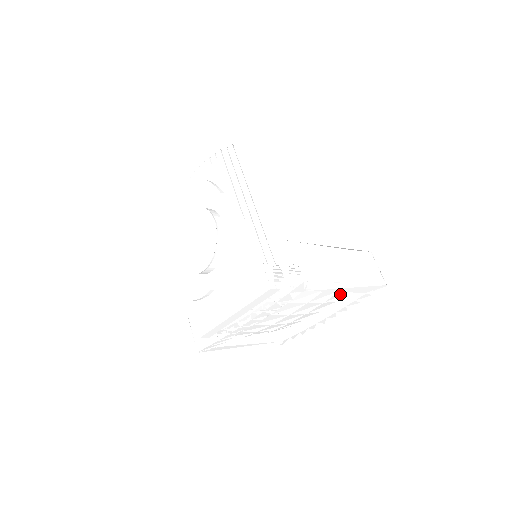
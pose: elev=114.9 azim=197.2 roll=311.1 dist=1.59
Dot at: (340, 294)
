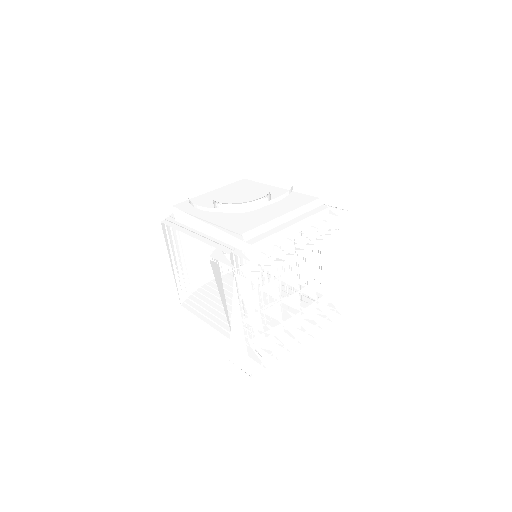
Dot at: (324, 302)
